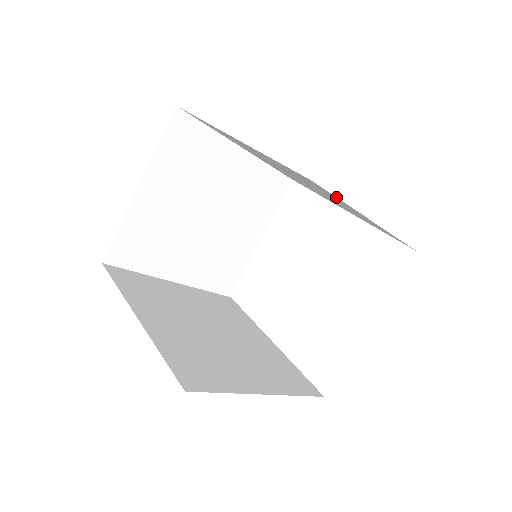
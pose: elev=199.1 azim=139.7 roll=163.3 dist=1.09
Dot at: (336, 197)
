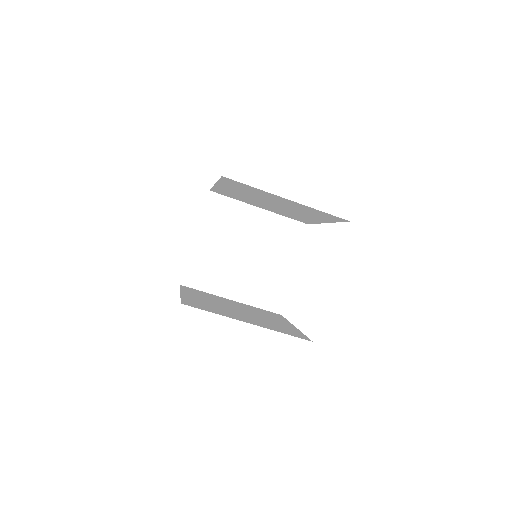
Dot at: (247, 185)
